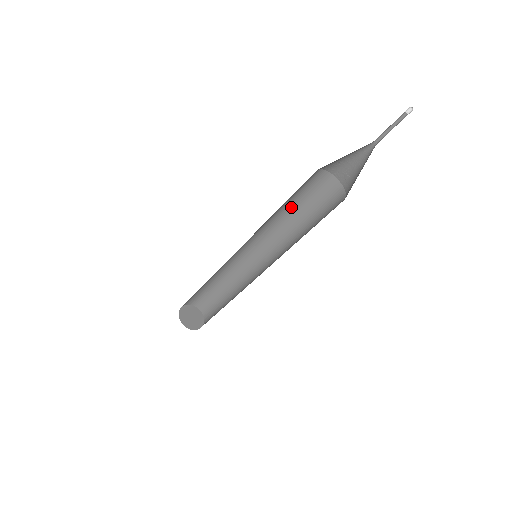
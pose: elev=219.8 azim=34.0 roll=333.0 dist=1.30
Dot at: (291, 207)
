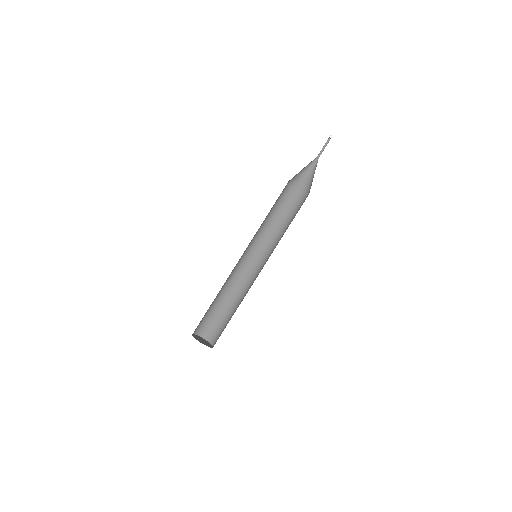
Dot at: (272, 215)
